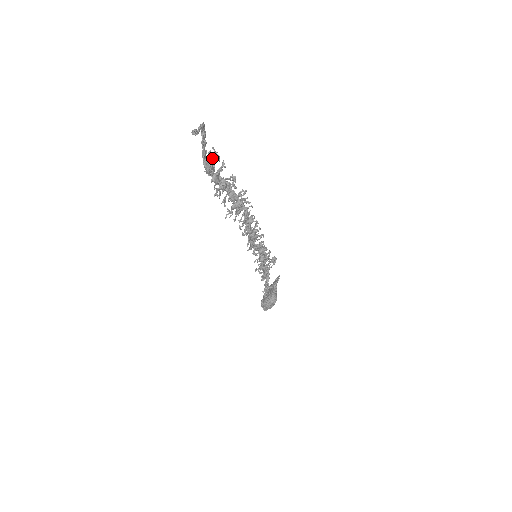
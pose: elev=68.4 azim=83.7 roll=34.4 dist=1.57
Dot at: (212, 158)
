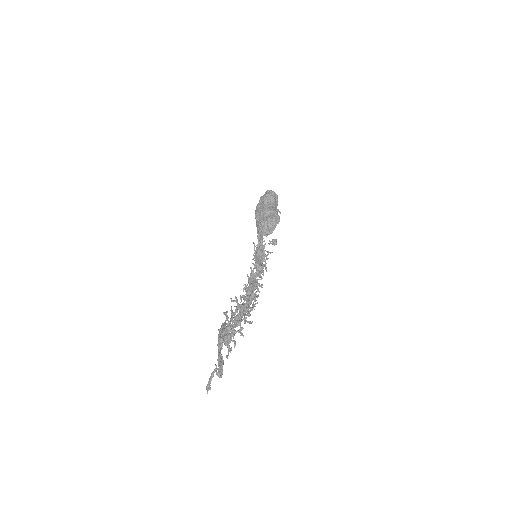
Dot at: (226, 345)
